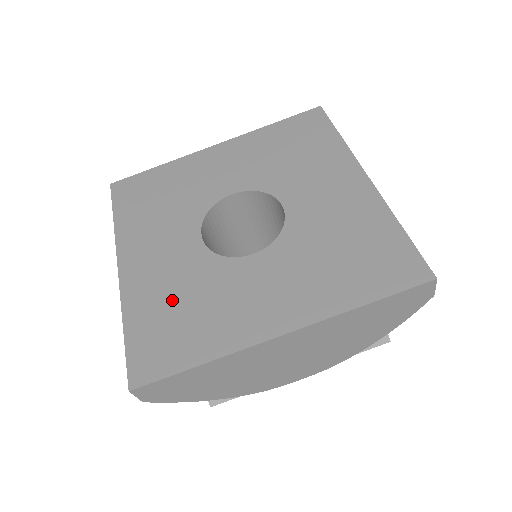
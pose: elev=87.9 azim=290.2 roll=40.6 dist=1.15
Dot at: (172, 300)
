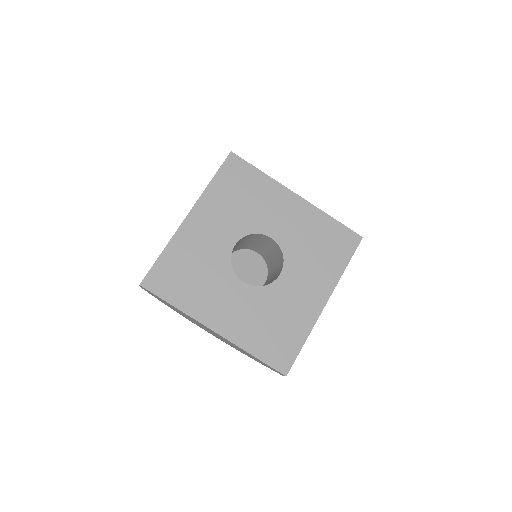
Dot at: (192, 263)
